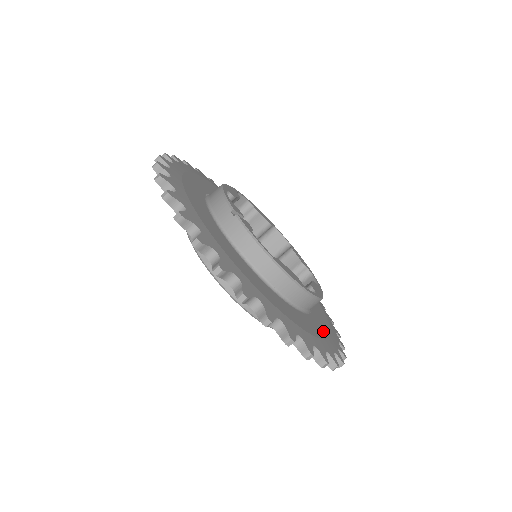
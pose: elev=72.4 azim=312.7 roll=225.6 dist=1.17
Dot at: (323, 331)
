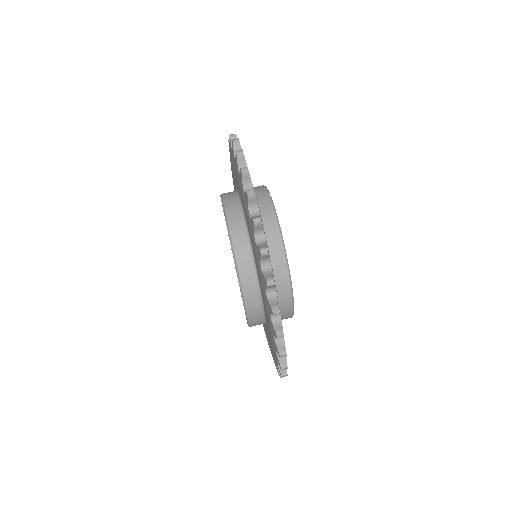
Dot at: occluded
